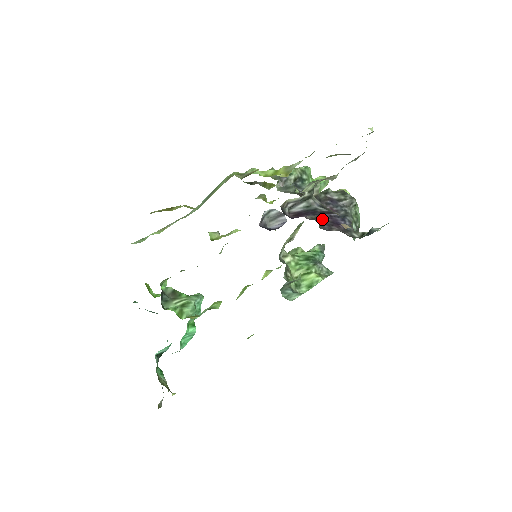
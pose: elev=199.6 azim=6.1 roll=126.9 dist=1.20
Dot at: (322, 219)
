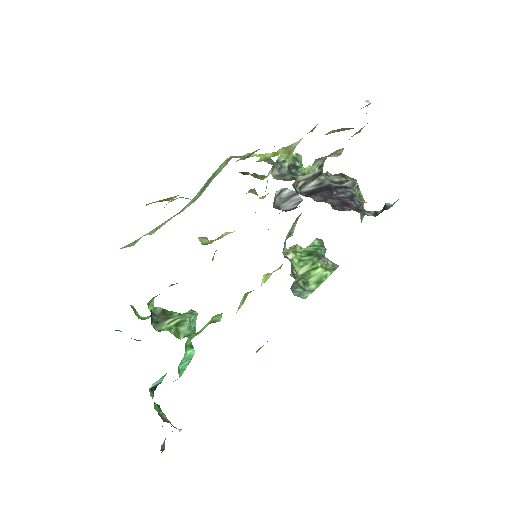
Dot at: (331, 201)
